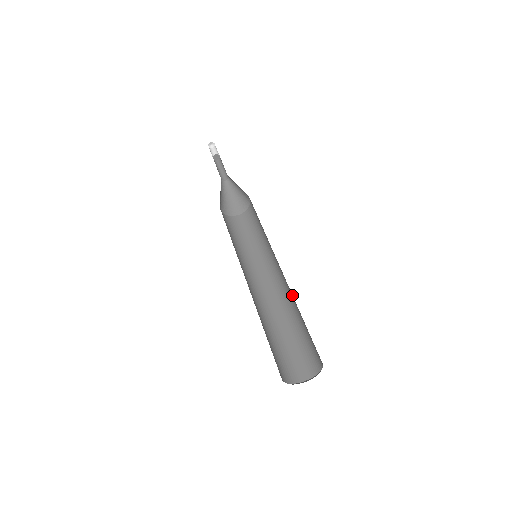
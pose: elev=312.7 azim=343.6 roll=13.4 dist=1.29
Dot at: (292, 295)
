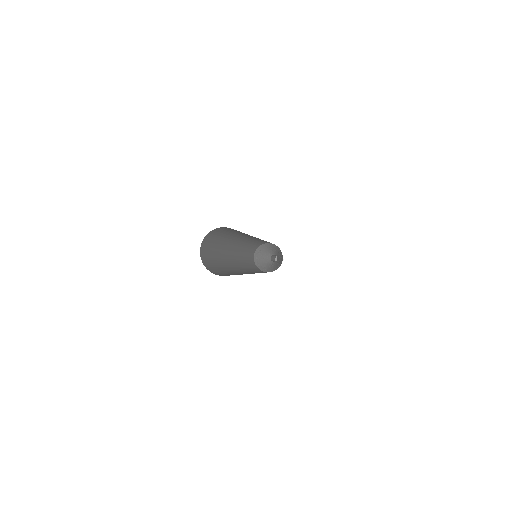
Dot at: occluded
